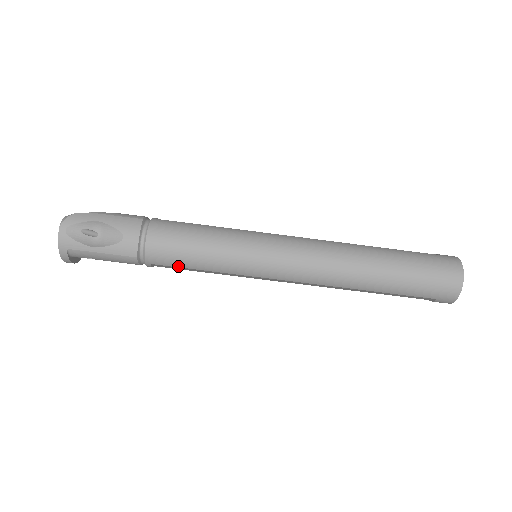
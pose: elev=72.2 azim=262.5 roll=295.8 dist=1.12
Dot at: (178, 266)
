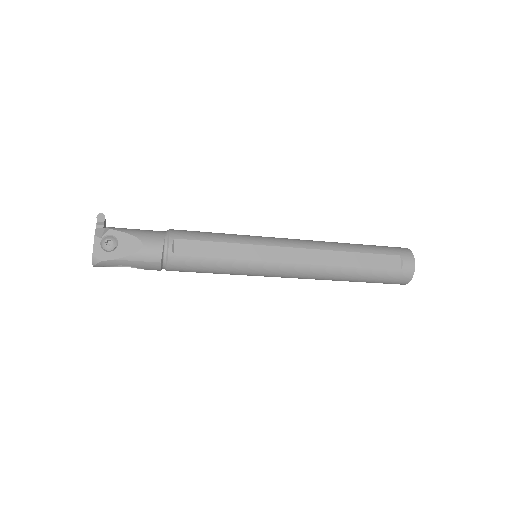
Dot at: occluded
